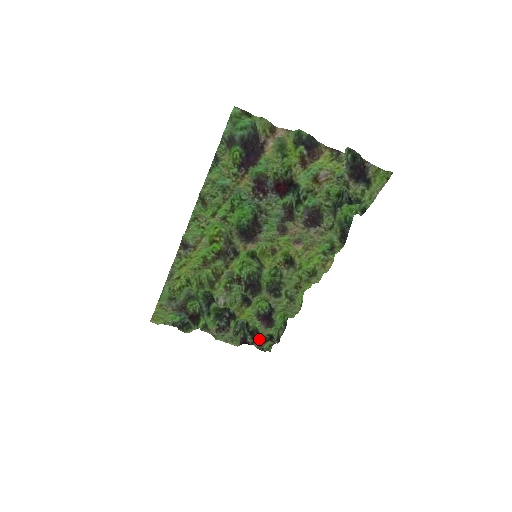
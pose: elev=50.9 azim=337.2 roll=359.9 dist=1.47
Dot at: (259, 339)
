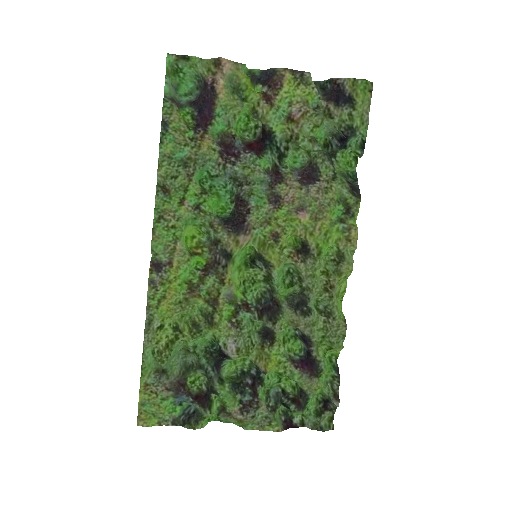
Dot at: (309, 413)
